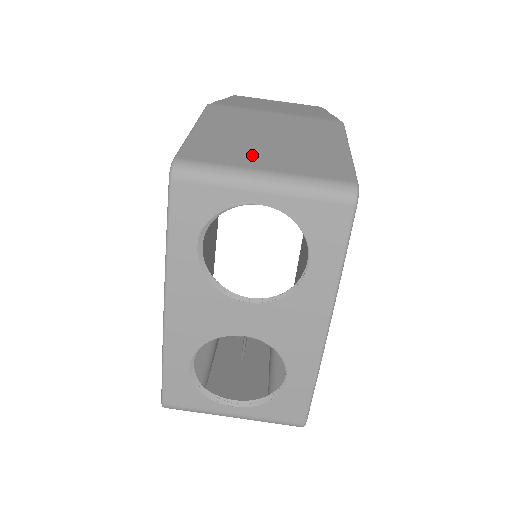
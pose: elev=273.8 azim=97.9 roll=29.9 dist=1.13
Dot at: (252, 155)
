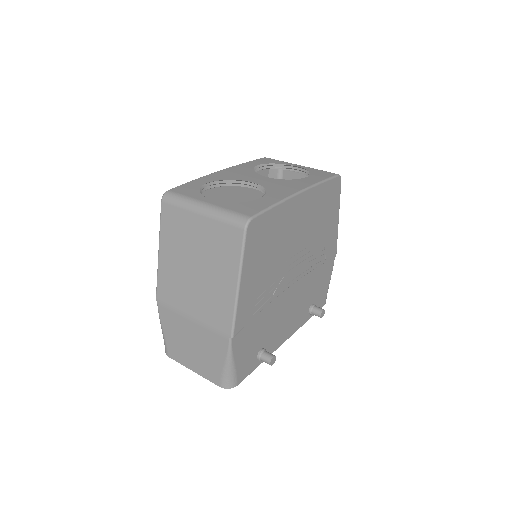
Dot at: occluded
